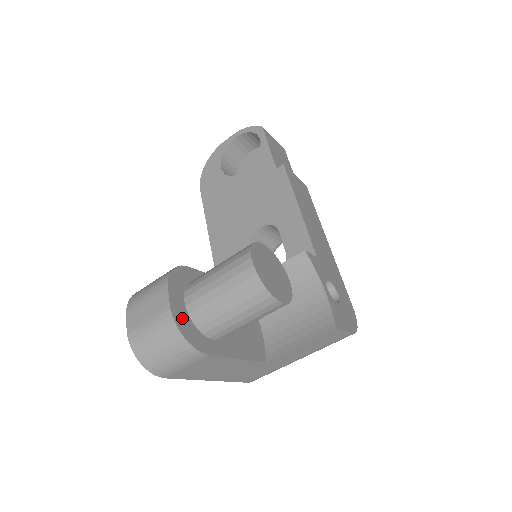
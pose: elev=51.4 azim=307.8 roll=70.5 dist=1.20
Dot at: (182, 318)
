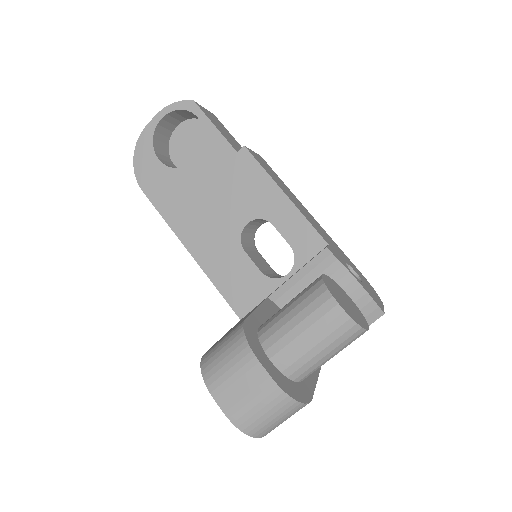
Dot at: (283, 382)
